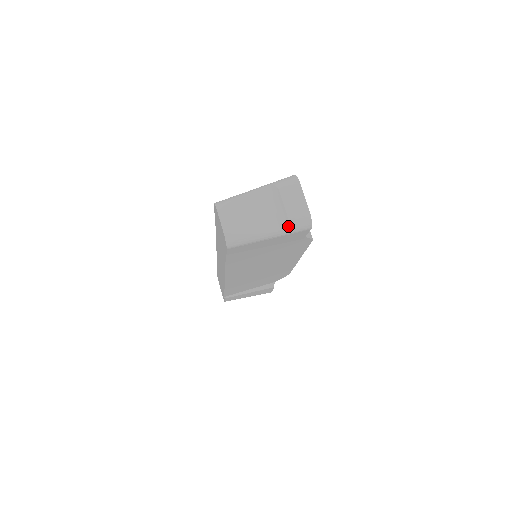
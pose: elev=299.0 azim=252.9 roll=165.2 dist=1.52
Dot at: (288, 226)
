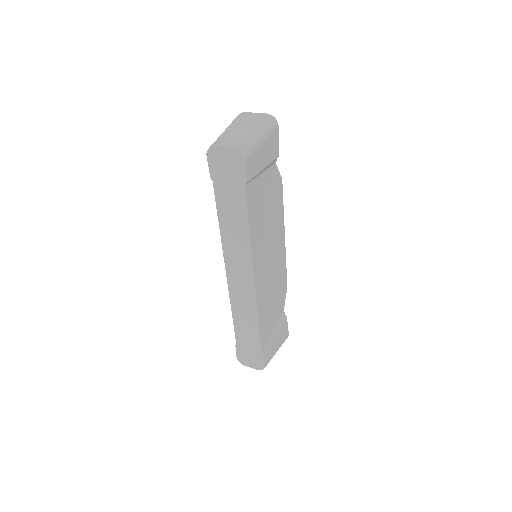
Dot at: (265, 126)
